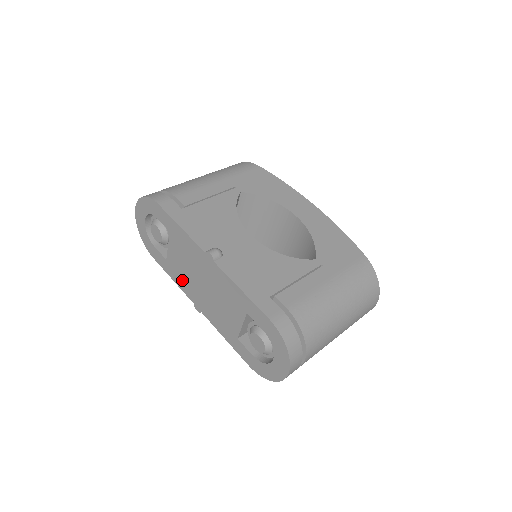
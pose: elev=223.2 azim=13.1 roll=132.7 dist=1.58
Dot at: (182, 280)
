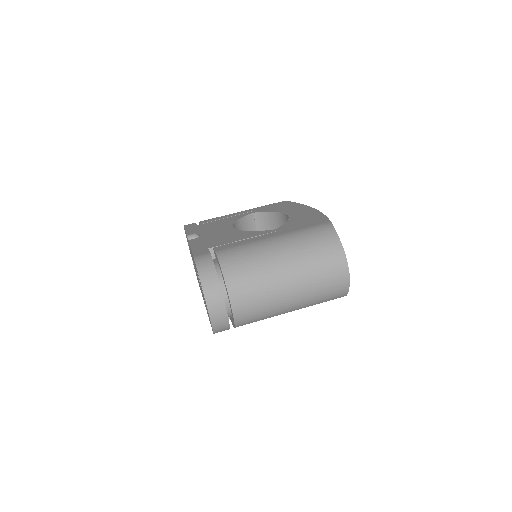
Dot at: occluded
